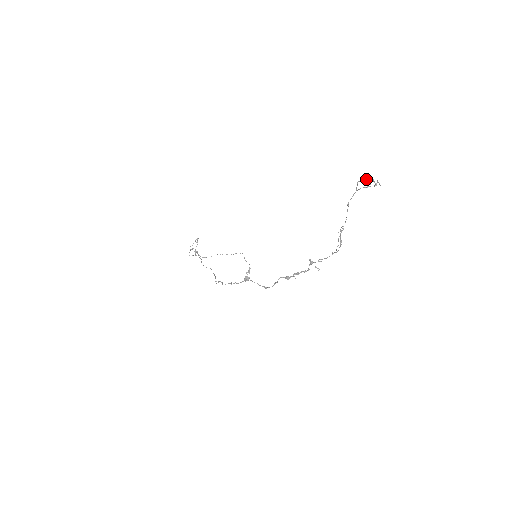
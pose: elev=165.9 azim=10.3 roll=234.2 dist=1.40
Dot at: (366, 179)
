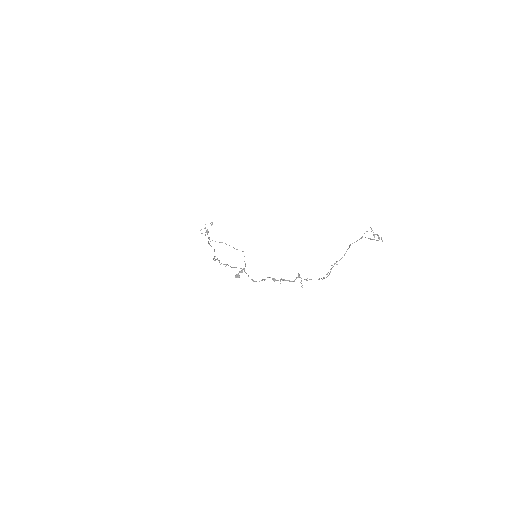
Dot at: occluded
